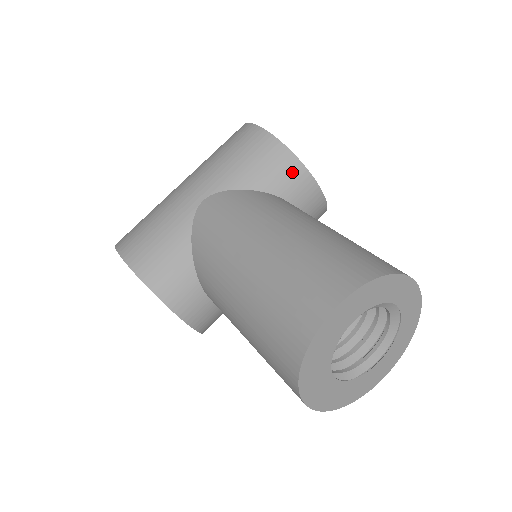
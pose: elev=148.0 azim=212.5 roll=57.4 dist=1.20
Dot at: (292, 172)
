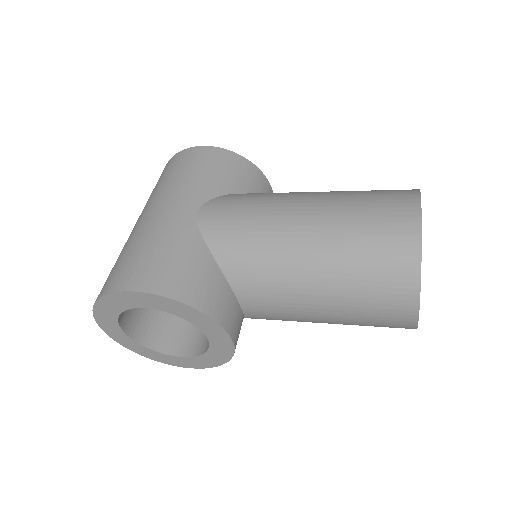
Dot at: (254, 175)
